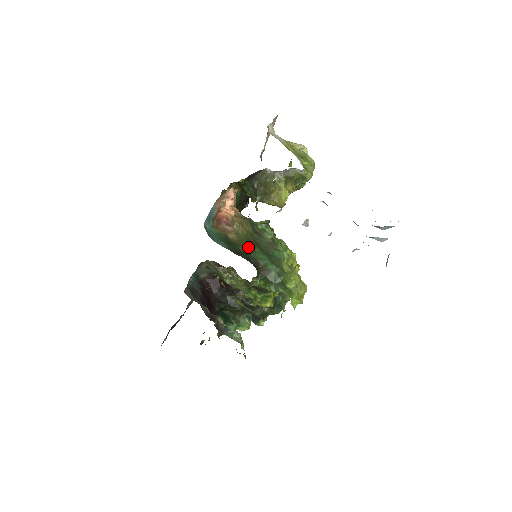
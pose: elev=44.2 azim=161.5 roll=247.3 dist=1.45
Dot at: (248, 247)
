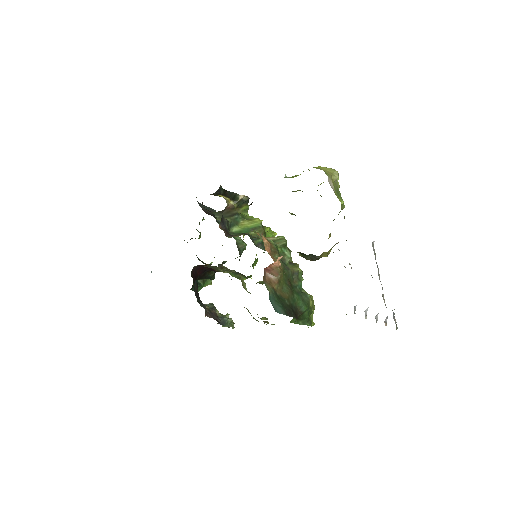
Dot at: (290, 297)
